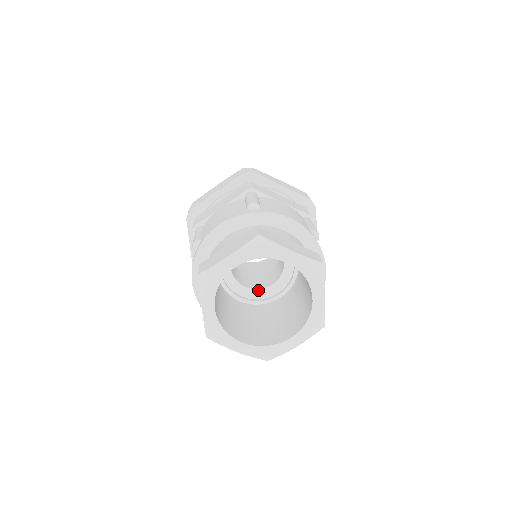
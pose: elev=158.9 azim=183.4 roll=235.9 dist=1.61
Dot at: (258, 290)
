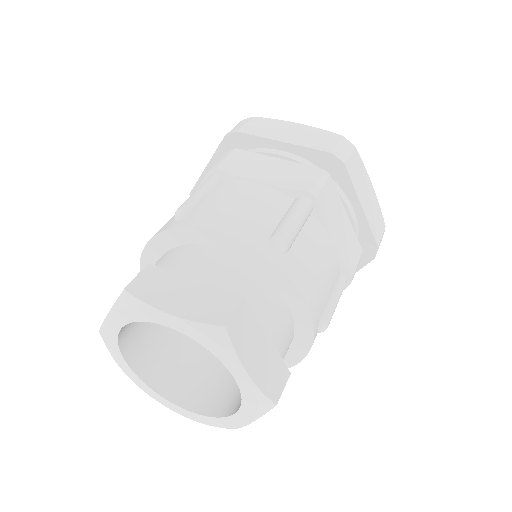
Dot at: occluded
